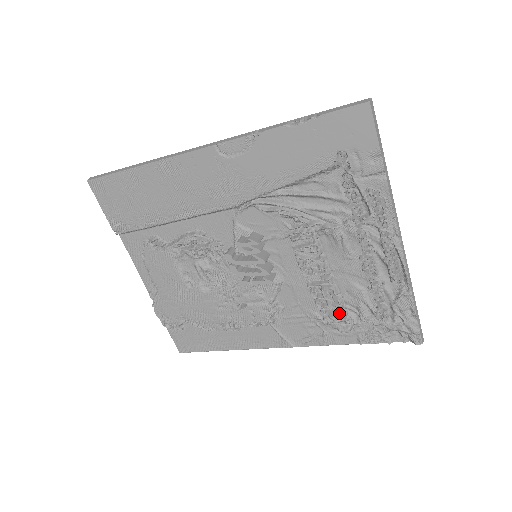
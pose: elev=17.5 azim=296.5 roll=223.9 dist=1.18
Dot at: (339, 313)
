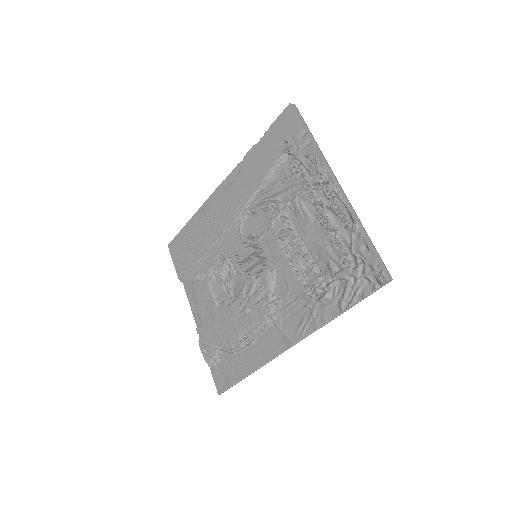
Dot at: (315, 279)
